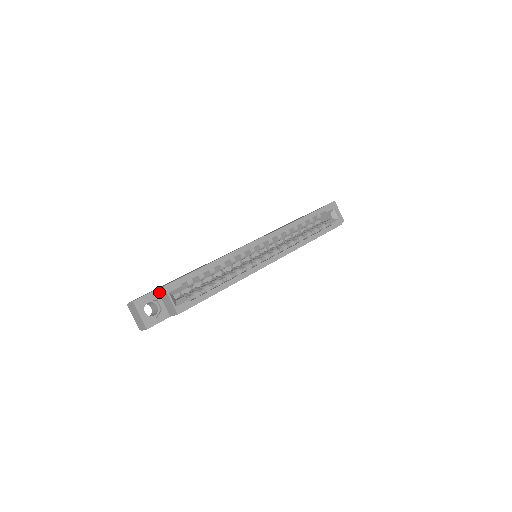
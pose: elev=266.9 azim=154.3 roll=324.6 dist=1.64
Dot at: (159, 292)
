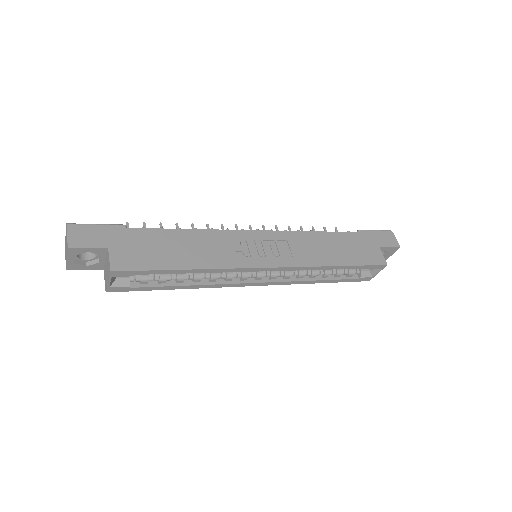
Dot at: (108, 253)
